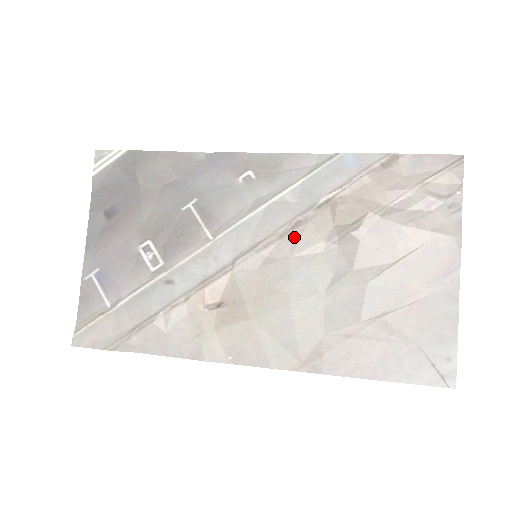
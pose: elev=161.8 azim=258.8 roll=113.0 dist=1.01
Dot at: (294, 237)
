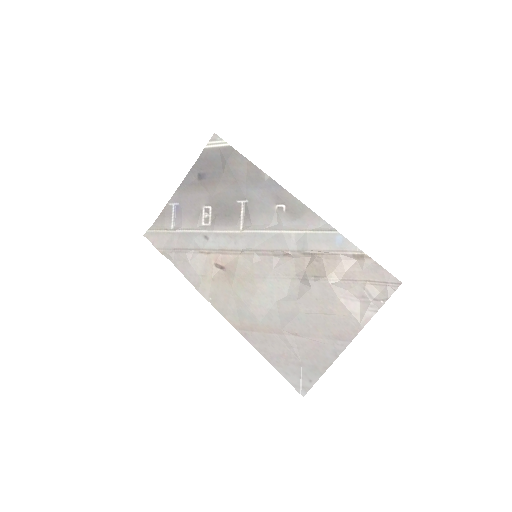
Dot at: (282, 260)
